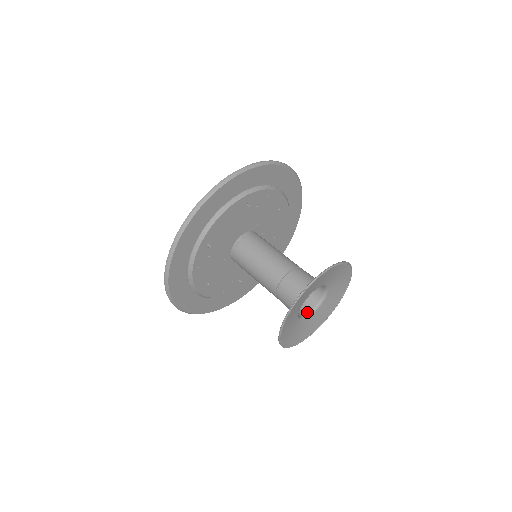
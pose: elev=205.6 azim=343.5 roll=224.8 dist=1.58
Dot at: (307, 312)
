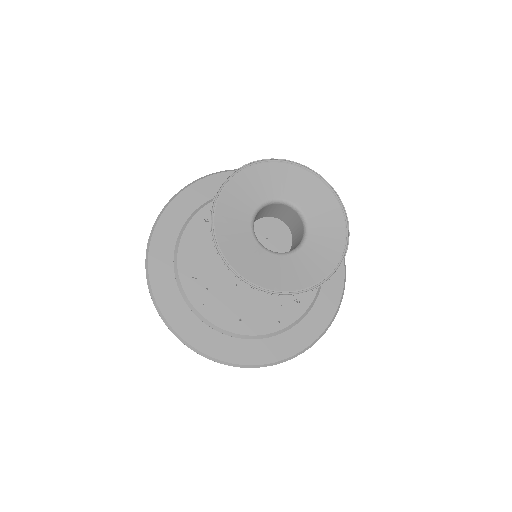
Dot at: (298, 245)
